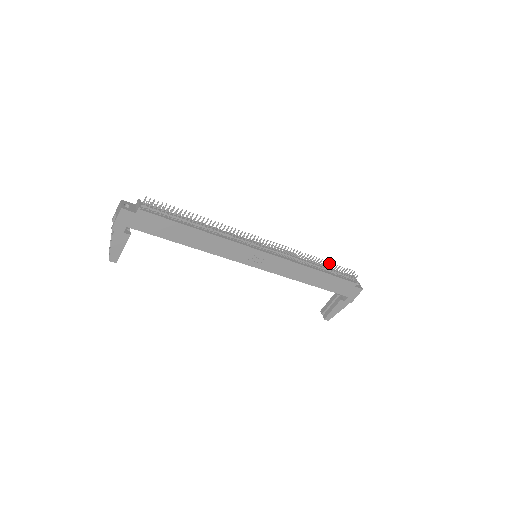
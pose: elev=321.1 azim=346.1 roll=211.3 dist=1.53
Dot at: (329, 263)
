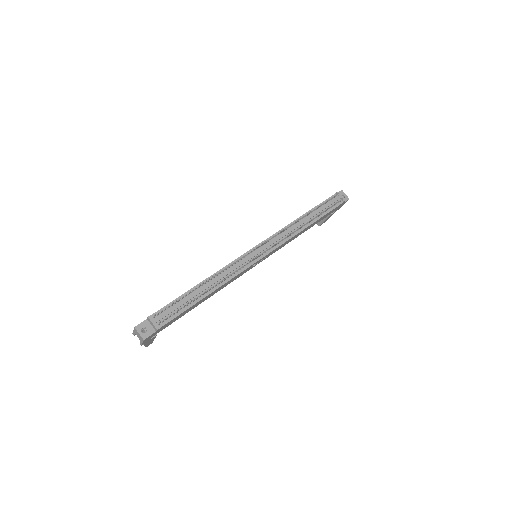
Dot at: (317, 208)
